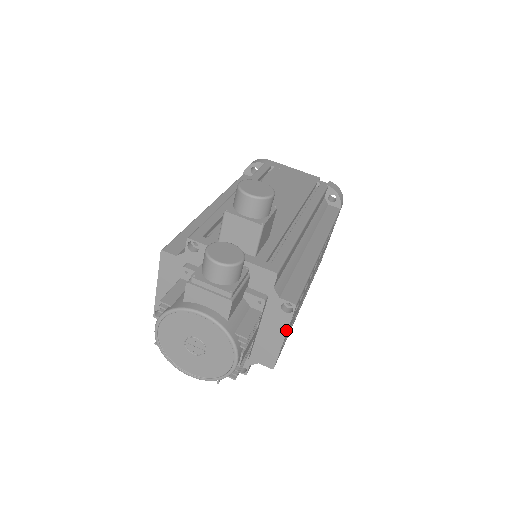
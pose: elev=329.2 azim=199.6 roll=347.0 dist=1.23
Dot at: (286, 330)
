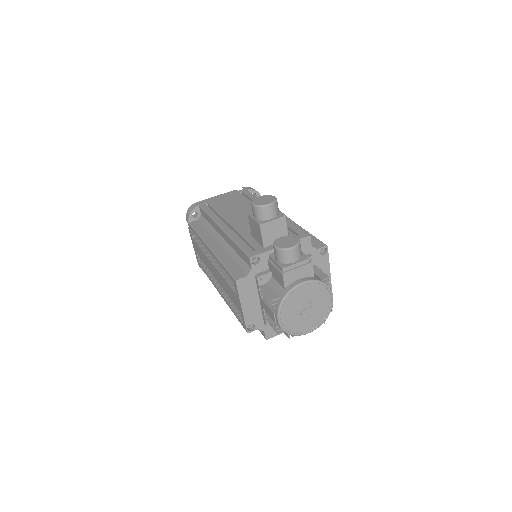
Dot at: (329, 266)
